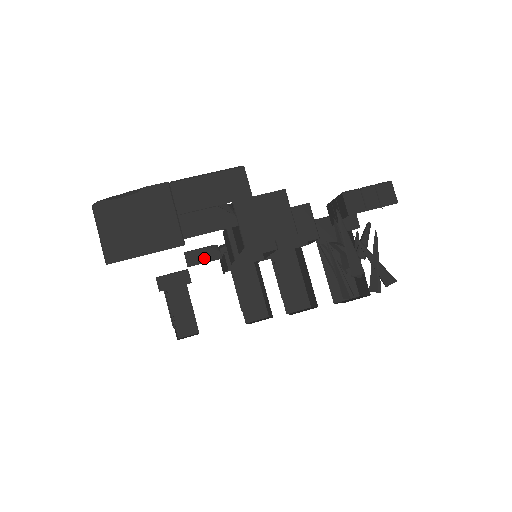
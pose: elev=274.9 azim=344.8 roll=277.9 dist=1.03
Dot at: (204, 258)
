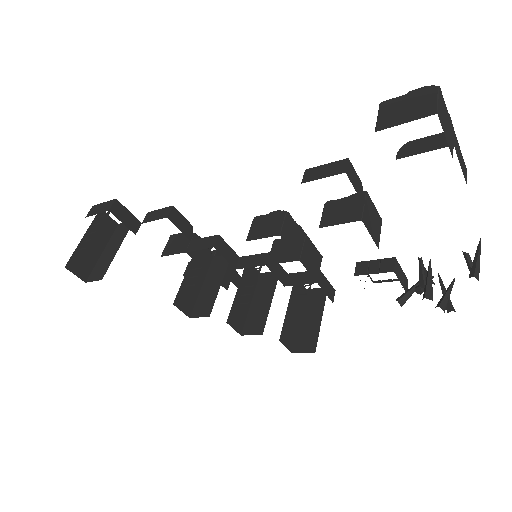
Dot at: (181, 226)
